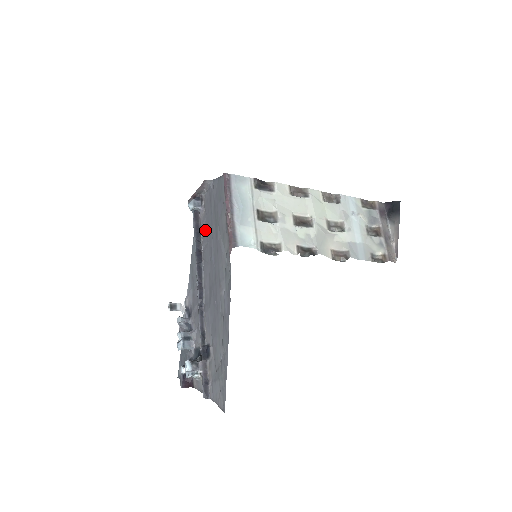
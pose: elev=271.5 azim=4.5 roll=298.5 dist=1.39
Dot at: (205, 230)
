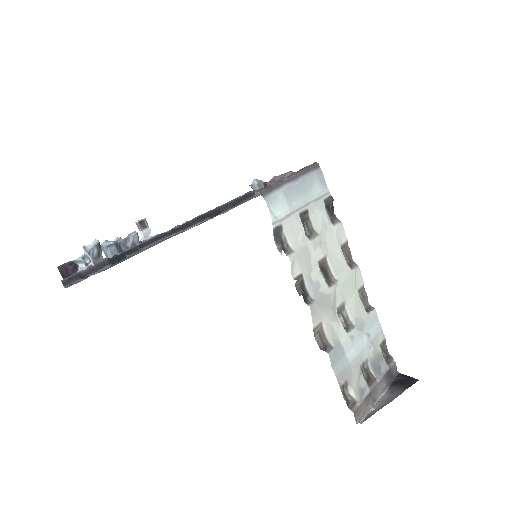
Dot at: occluded
